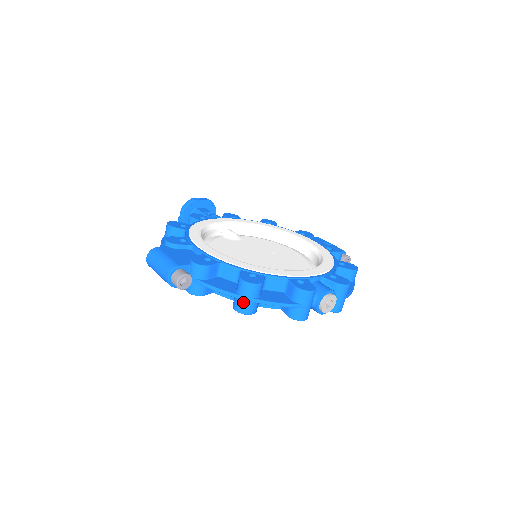
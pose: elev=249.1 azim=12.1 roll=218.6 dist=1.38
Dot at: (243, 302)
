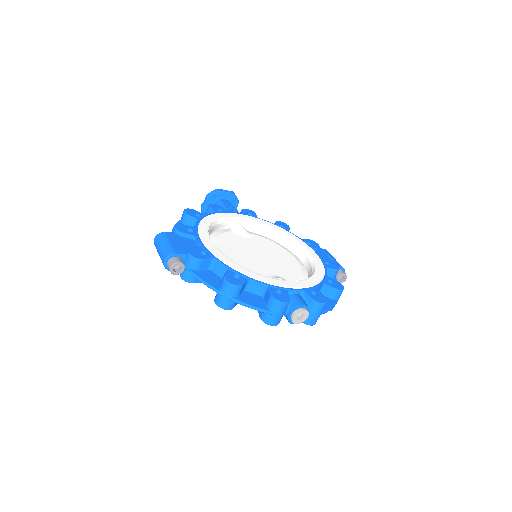
Dot at: (222, 298)
